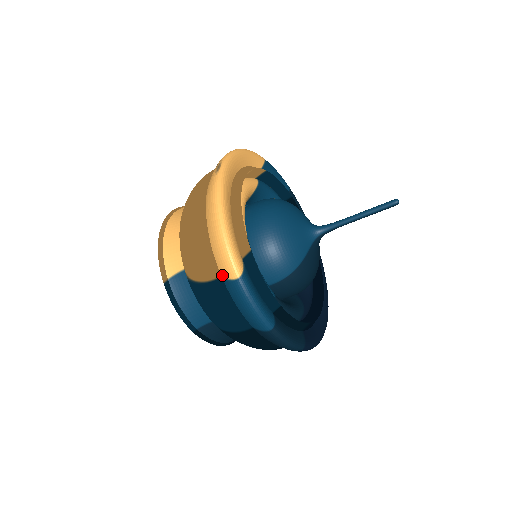
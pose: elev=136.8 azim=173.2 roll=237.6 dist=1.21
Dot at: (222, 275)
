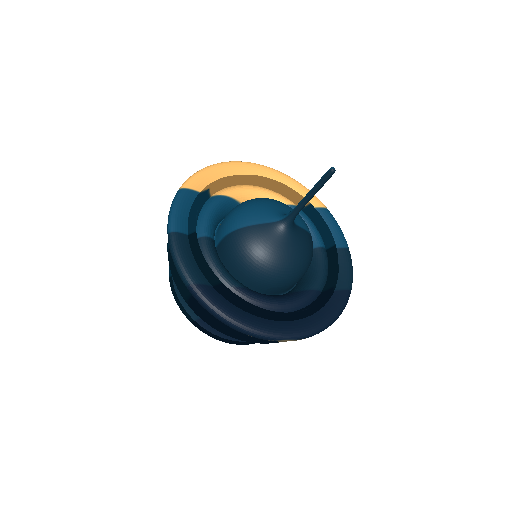
Dot at: occluded
